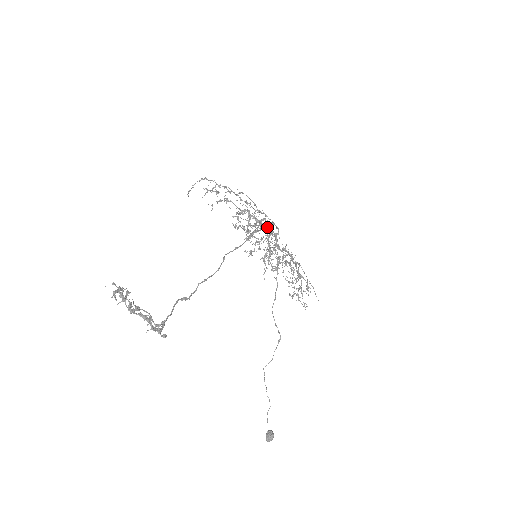
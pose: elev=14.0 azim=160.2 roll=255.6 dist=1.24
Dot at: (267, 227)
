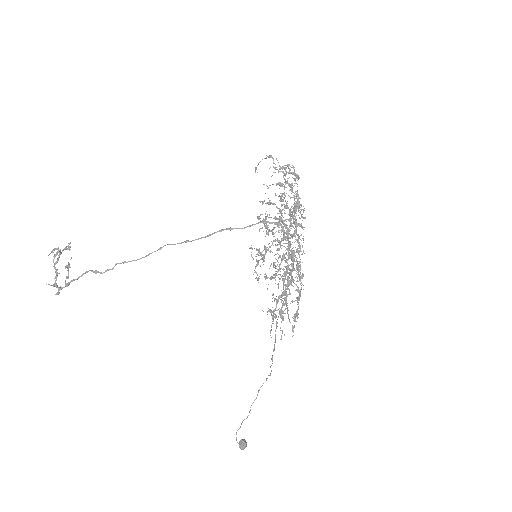
Dot at: (284, 226)
